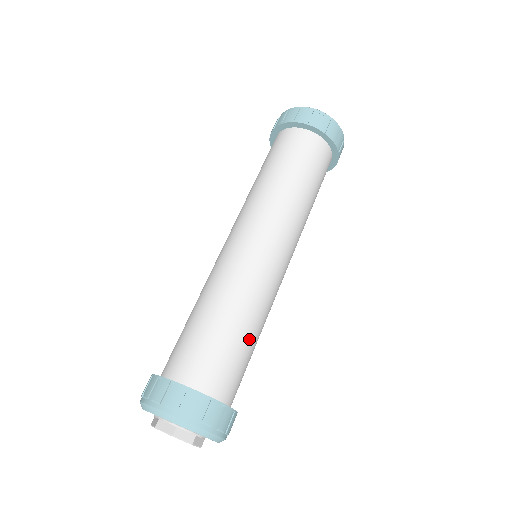
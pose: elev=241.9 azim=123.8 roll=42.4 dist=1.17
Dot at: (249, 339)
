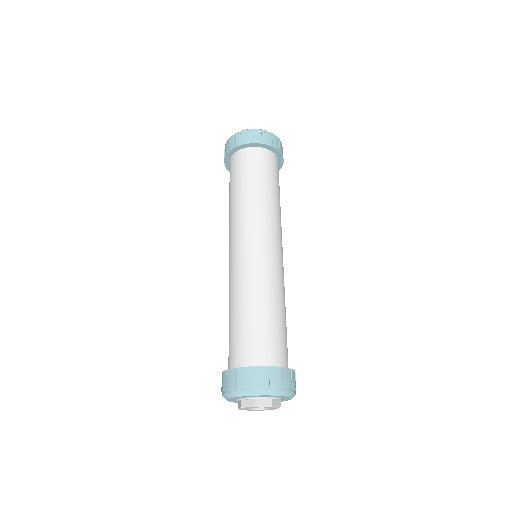
Dot at: (277, 315)
